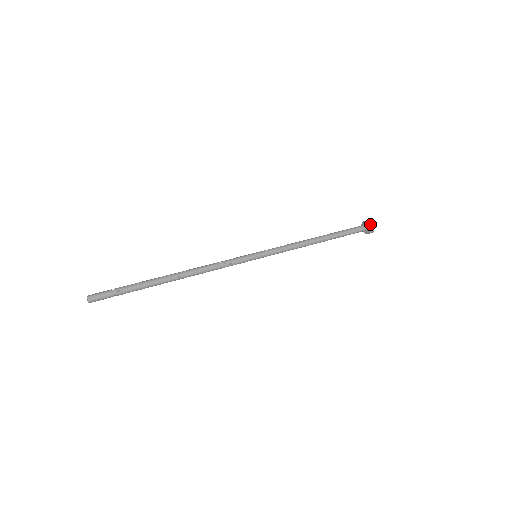
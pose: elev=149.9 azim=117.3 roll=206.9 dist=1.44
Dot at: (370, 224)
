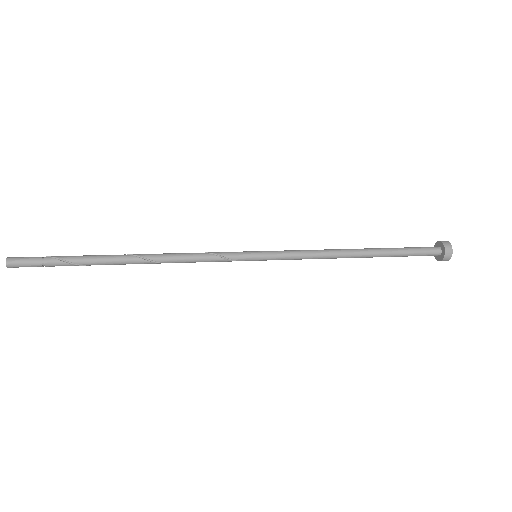
Dot at: (441, 241)
